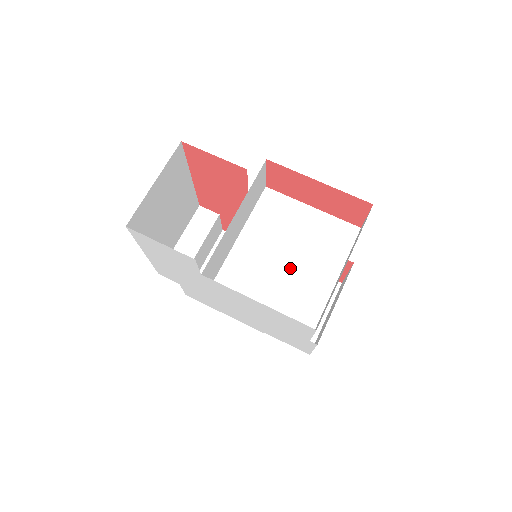
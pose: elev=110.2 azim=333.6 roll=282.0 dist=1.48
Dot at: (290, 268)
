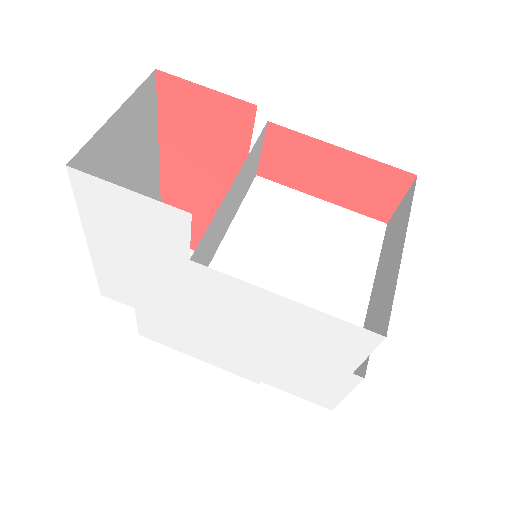
Dot at: (305, 273)
